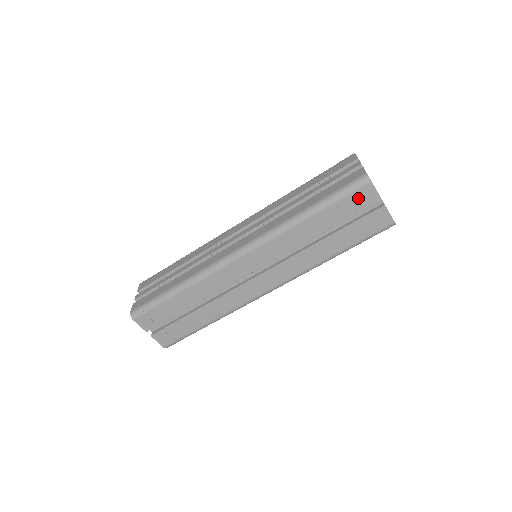
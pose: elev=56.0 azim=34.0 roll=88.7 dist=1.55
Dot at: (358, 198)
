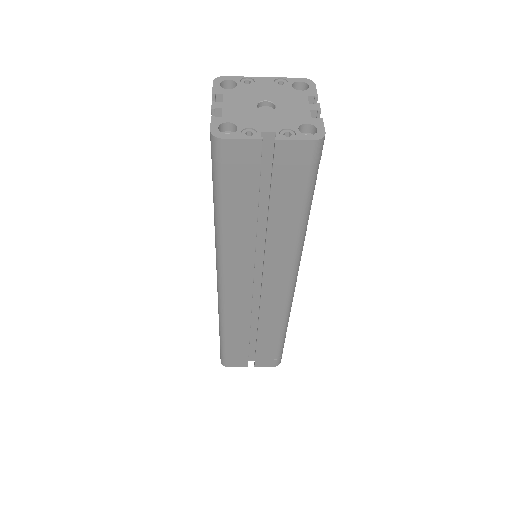
Dot at: (237, 164)
